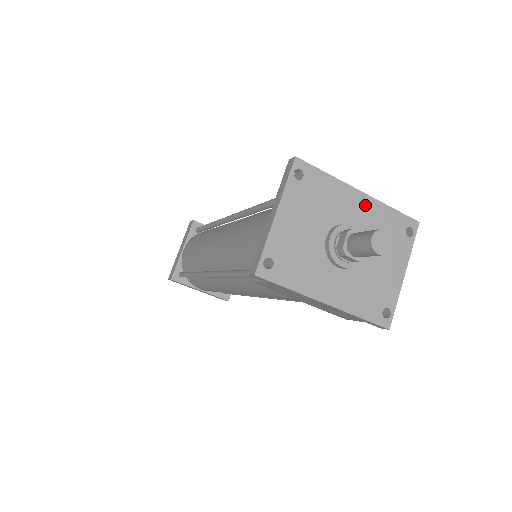
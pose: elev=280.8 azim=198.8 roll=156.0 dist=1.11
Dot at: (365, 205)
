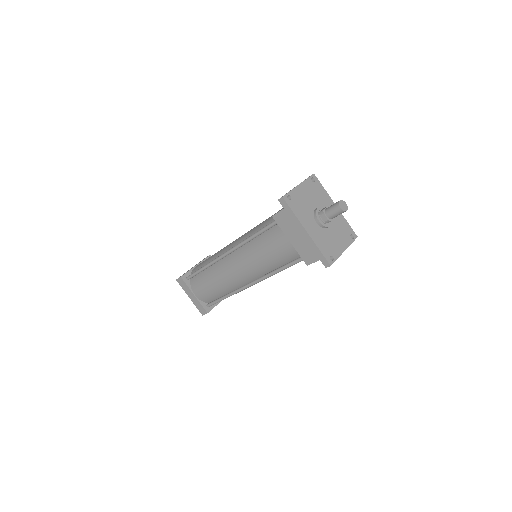
Dot at: occluded
